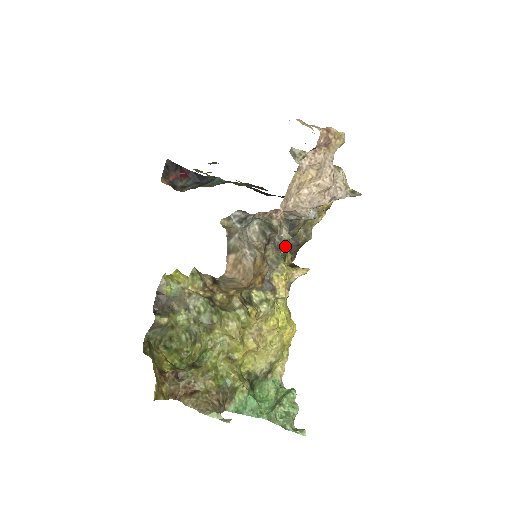
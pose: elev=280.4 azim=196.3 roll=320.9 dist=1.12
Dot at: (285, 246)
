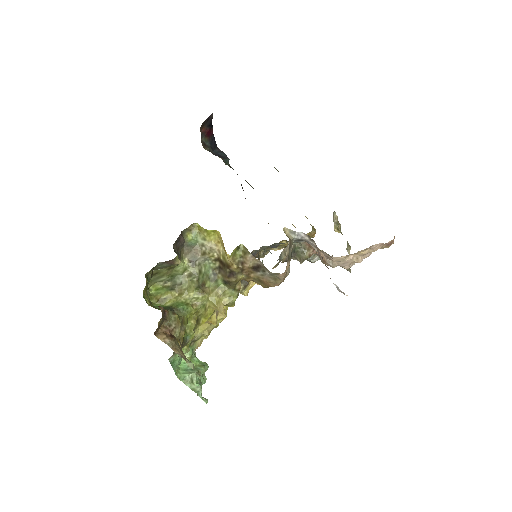
Dot at: occluded
